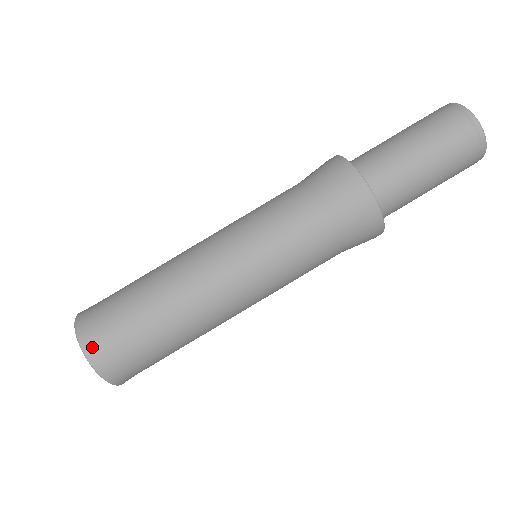
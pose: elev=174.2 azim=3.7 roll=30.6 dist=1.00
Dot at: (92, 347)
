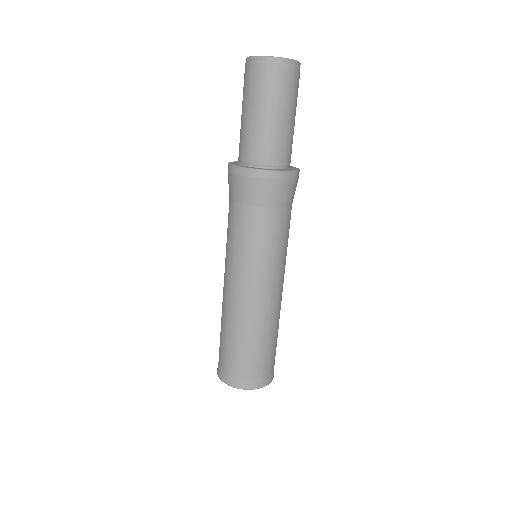
Dot at: (221, 373)
